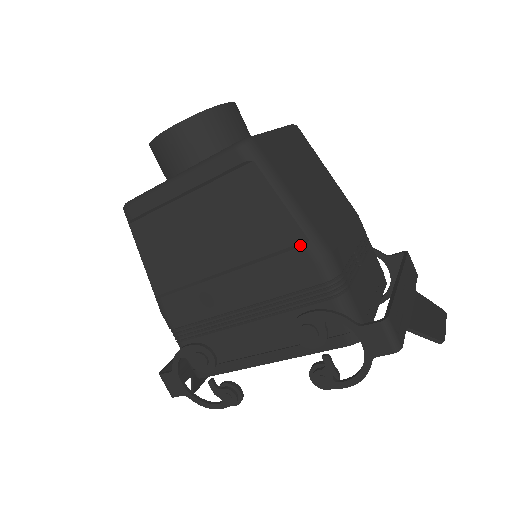
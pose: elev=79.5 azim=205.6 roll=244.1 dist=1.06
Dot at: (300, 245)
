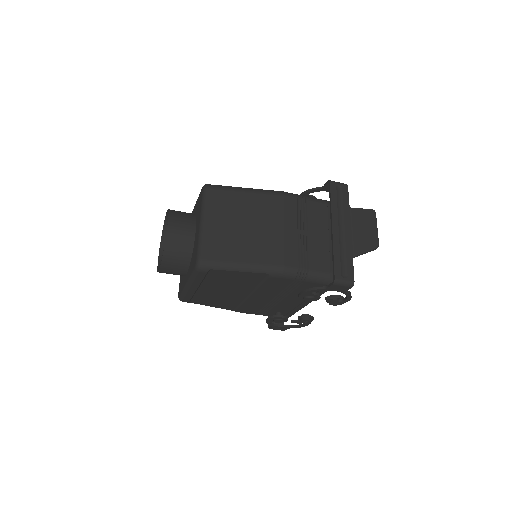
Dot at: (268, 277)
